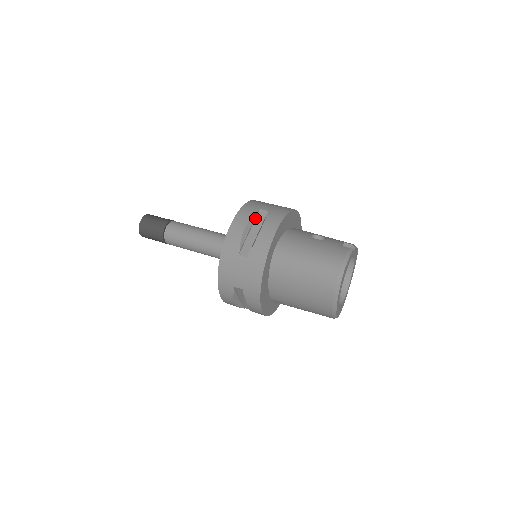
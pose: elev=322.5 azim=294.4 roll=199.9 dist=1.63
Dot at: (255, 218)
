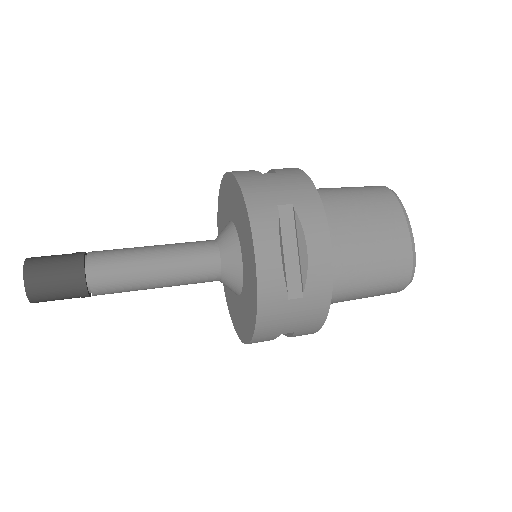
Dot at: occluded
